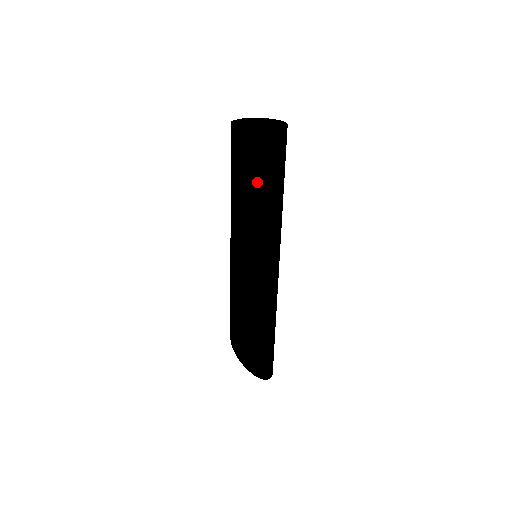
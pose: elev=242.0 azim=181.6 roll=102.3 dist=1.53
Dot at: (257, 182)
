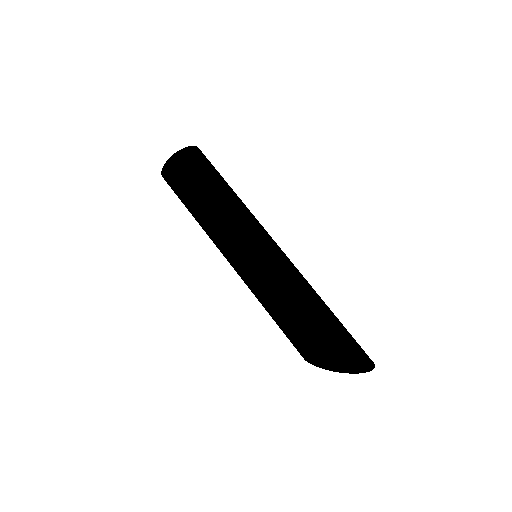
Dot at: (193, 192)
